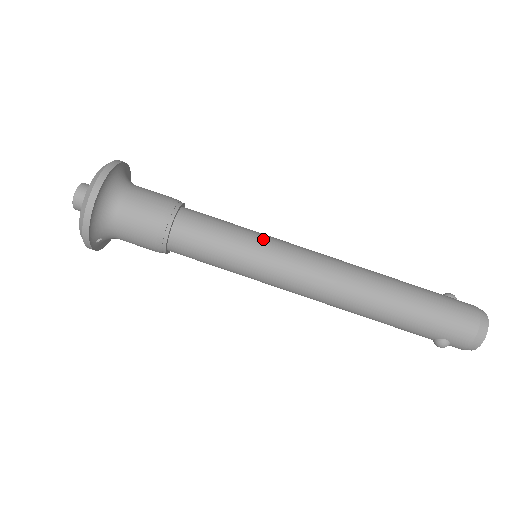
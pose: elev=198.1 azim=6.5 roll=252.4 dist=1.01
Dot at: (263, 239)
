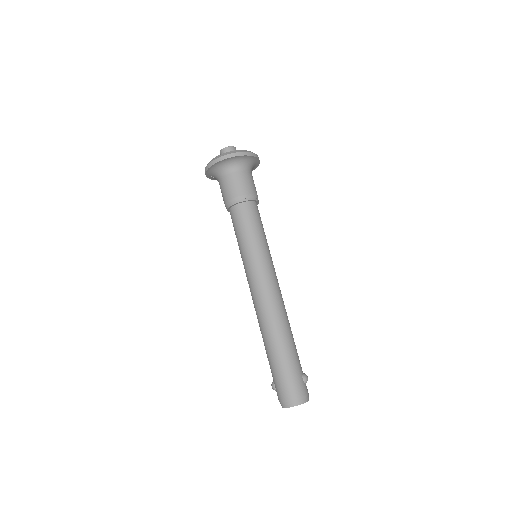
Dot at: (261, 253)
